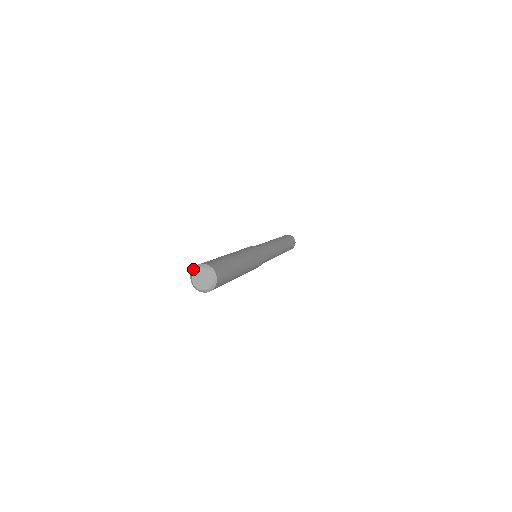
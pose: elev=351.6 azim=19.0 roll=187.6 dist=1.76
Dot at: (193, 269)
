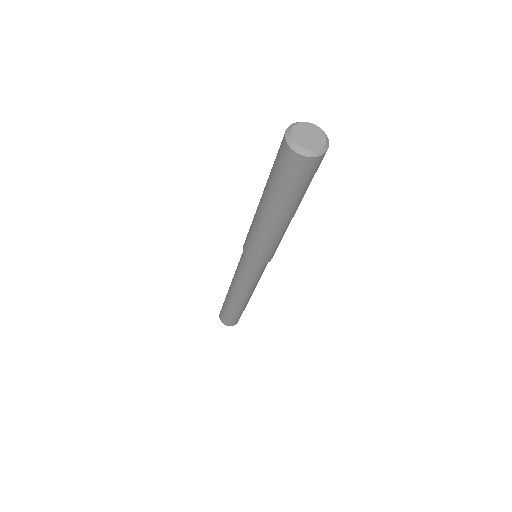
Dot at: (287, 130)
